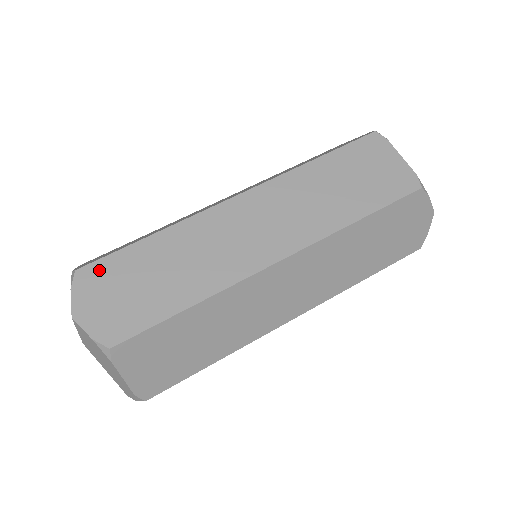
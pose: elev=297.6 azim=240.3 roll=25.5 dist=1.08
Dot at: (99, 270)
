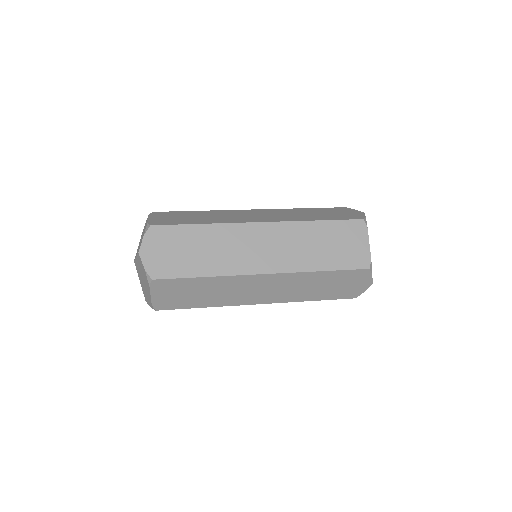
Dot at: occluded
